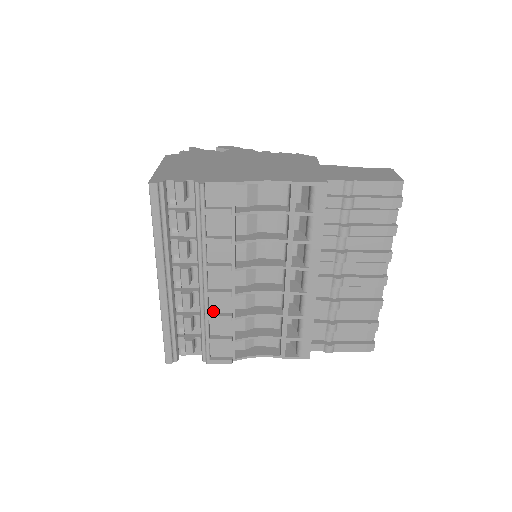
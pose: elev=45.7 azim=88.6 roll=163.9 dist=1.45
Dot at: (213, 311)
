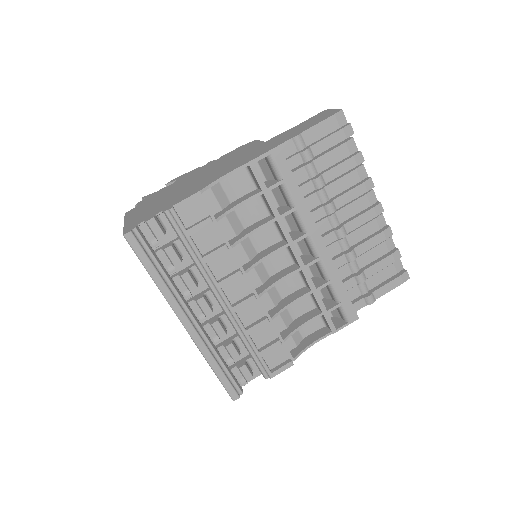
Dot at: (248, 324)
